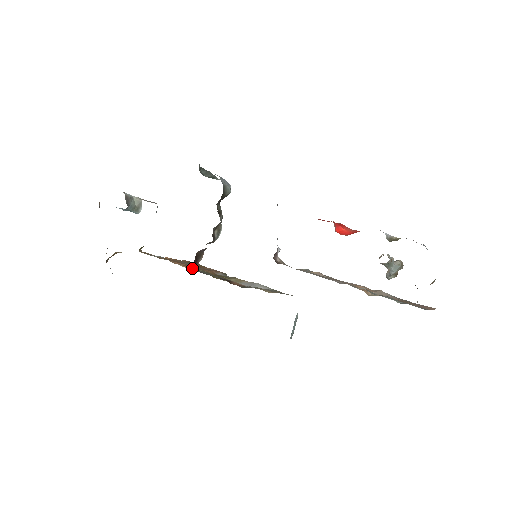
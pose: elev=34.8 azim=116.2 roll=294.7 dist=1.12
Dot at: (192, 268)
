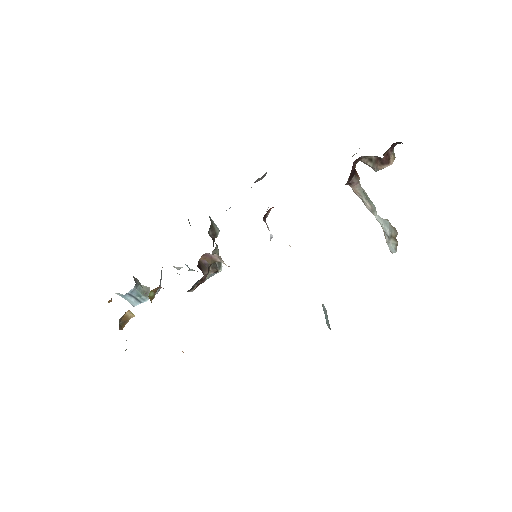
Dot at: occluded
